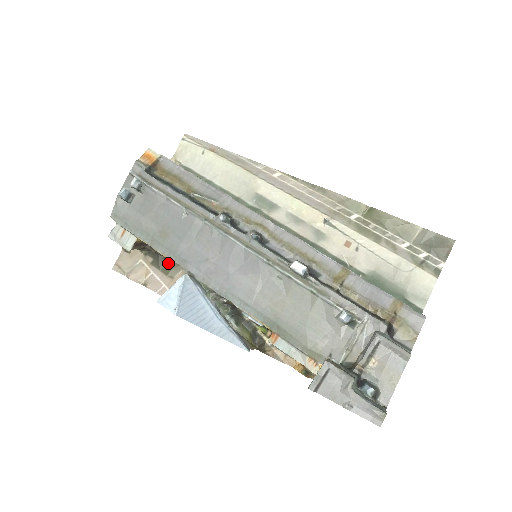
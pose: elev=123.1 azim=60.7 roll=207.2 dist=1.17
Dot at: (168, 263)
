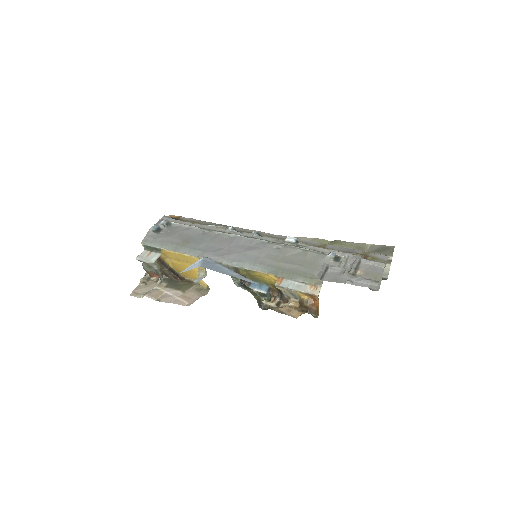
Dot at: (180, 284)
